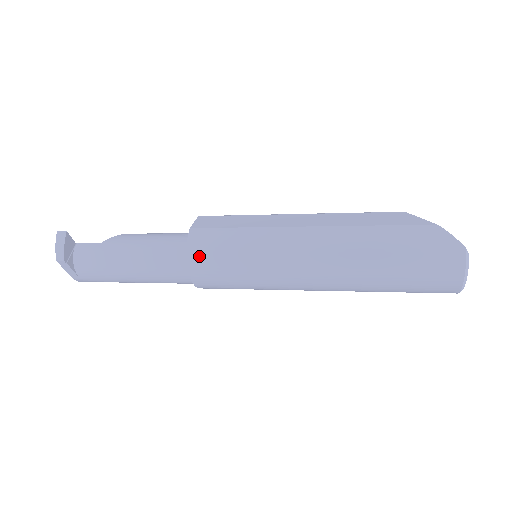
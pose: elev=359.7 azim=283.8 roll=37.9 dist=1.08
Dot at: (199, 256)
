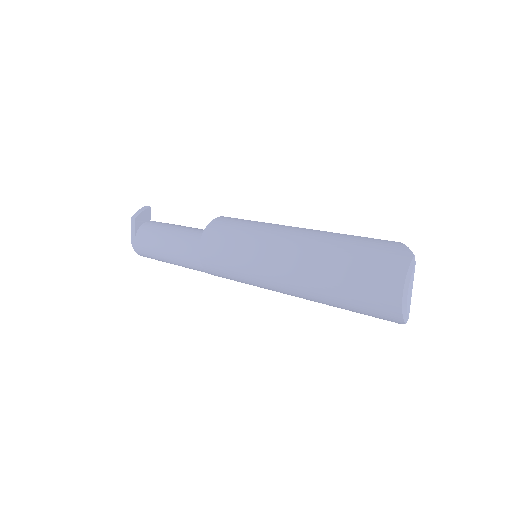
Dot at: (214, 227)
